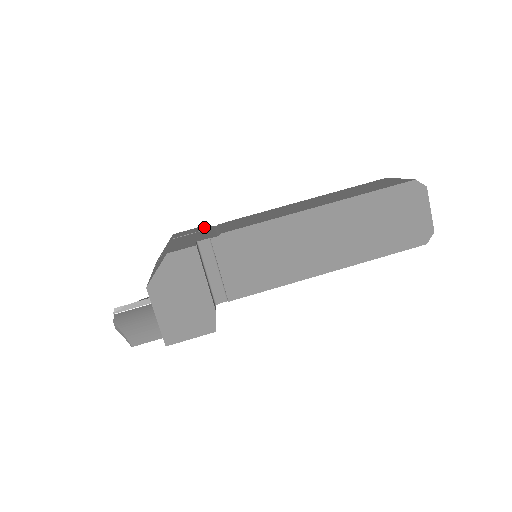
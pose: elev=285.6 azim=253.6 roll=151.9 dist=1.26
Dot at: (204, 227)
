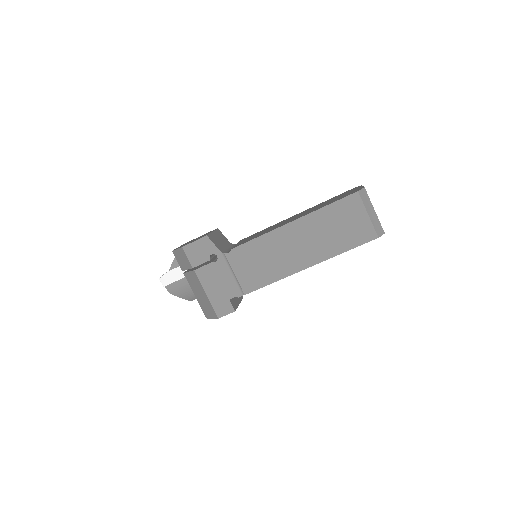
Dot at: (209, 247)
